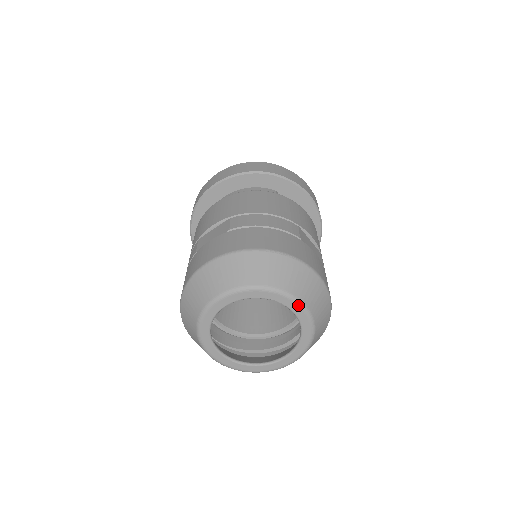
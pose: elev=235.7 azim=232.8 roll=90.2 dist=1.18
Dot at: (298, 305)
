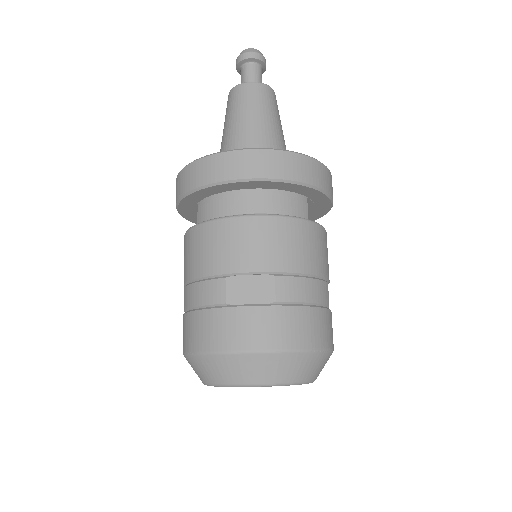
Dot at: occluded
